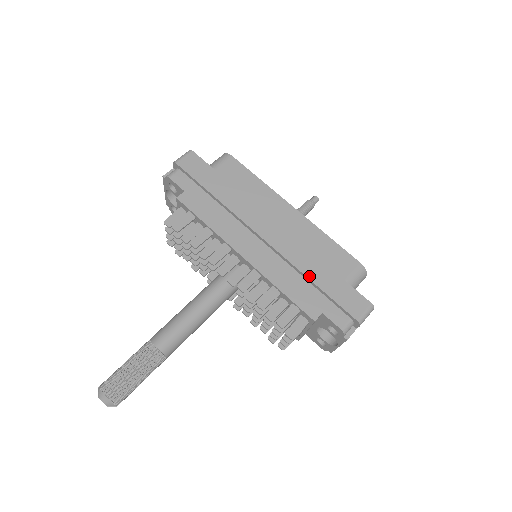
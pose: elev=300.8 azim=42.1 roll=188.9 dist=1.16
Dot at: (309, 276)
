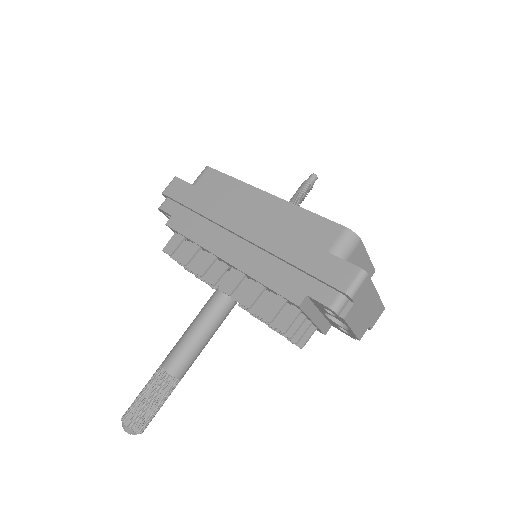
Dot at: (287, 259)
